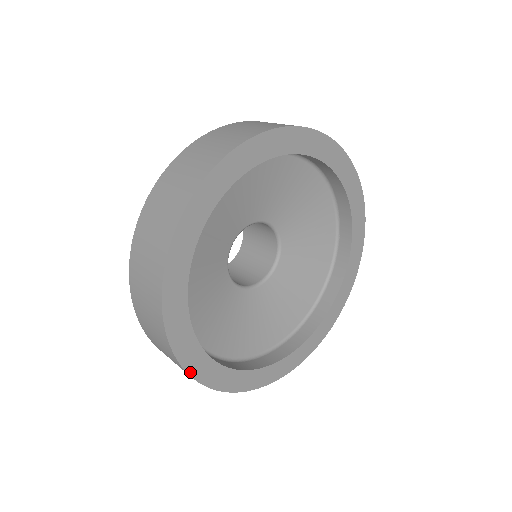
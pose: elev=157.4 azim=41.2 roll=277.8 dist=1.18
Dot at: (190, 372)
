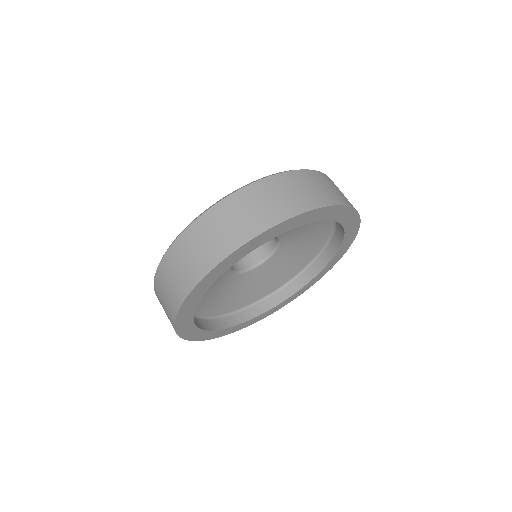
Dot at: (245, 327)
